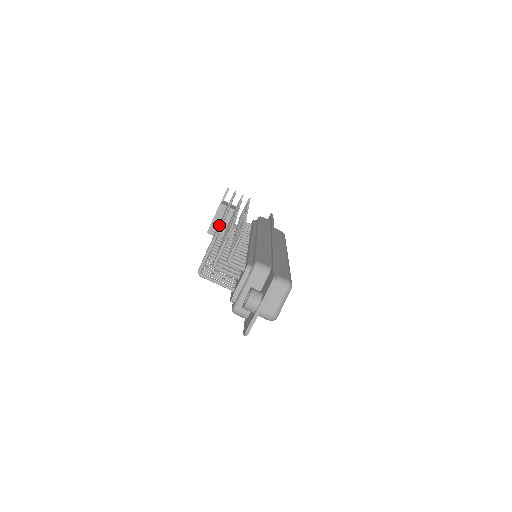
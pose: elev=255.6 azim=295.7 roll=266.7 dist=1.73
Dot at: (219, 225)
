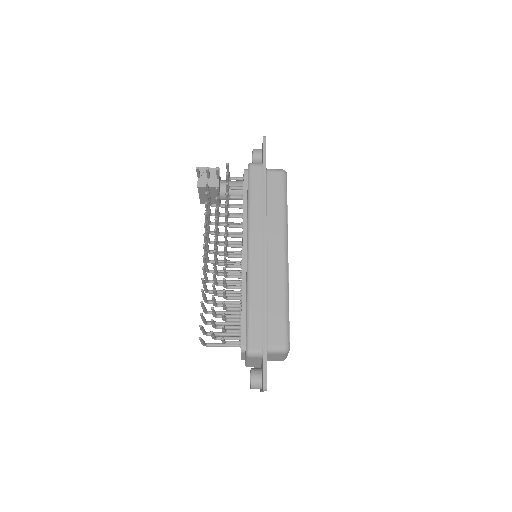
Dot at: occluded
